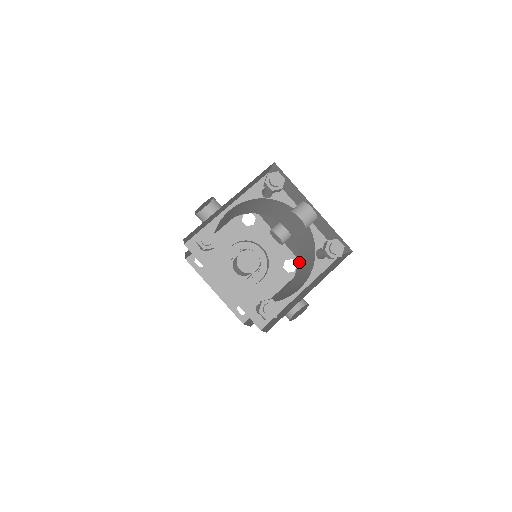
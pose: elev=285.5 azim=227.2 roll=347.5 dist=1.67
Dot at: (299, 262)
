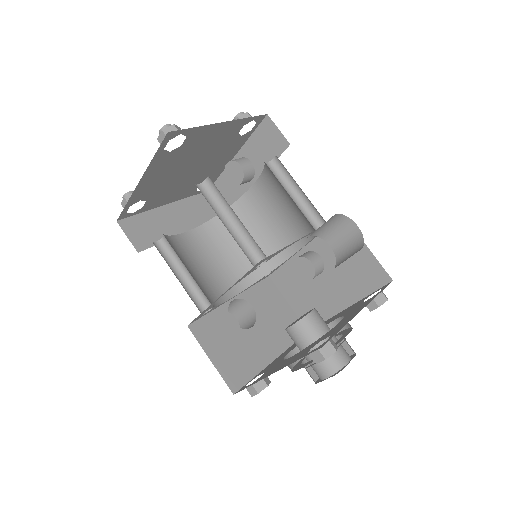
Dot at: (309, 224)
